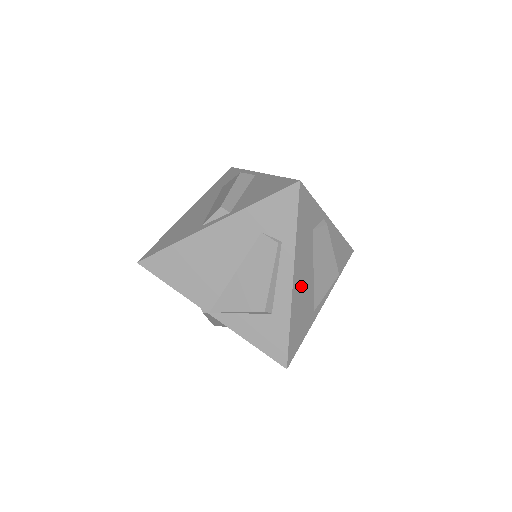
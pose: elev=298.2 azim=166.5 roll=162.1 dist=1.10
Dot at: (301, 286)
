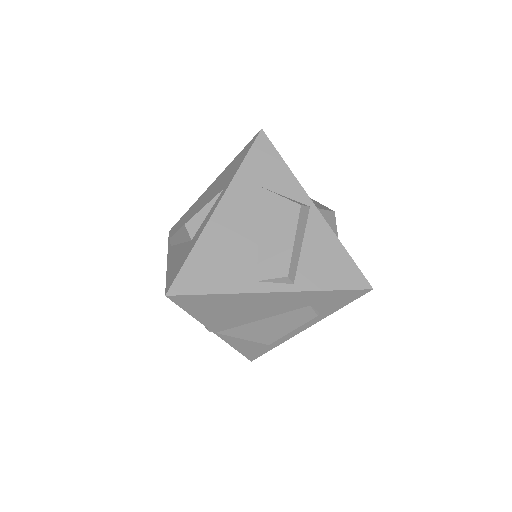
Dot at: occluded
